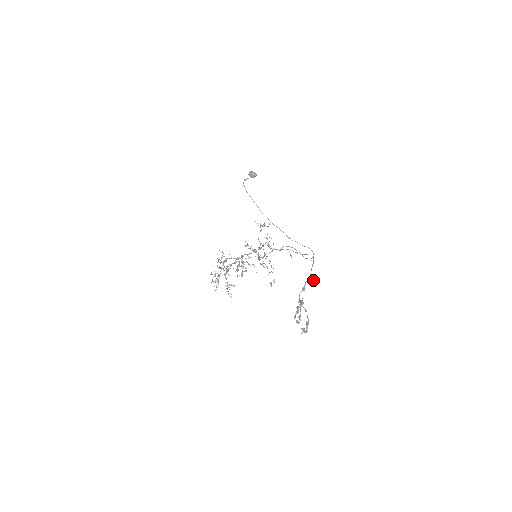
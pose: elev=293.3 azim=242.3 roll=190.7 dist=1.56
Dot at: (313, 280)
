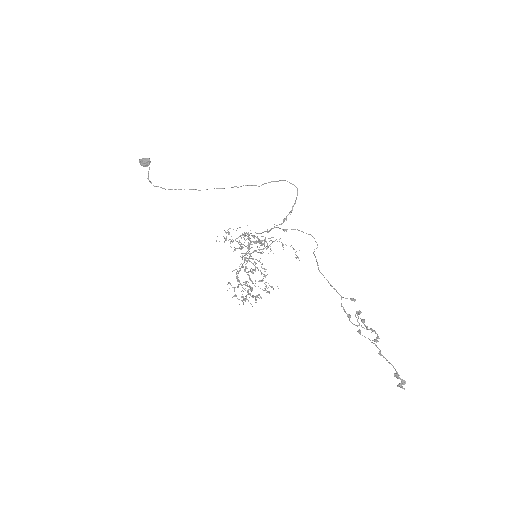
Dot at: occluded
